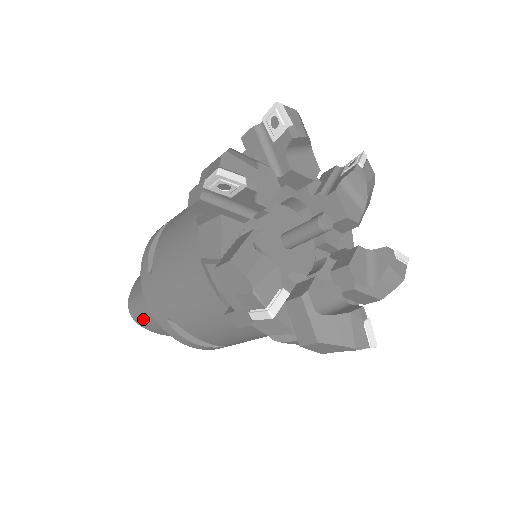
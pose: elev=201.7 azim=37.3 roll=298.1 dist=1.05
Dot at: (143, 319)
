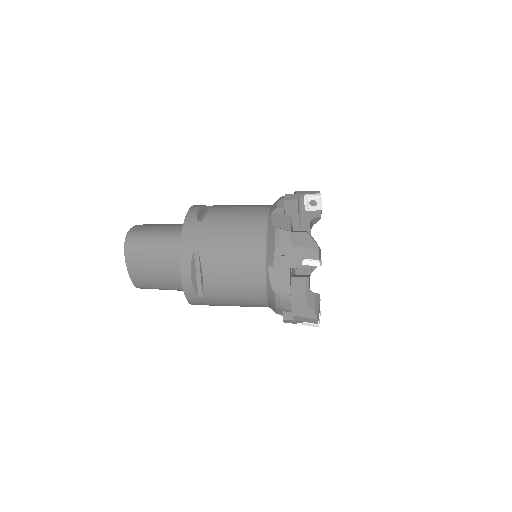
Dot at: (138, 249)
